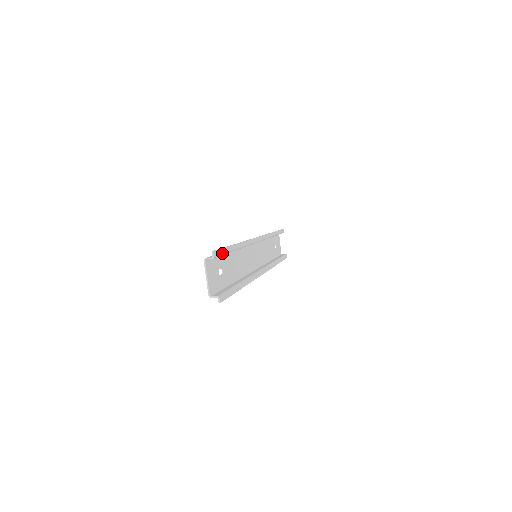
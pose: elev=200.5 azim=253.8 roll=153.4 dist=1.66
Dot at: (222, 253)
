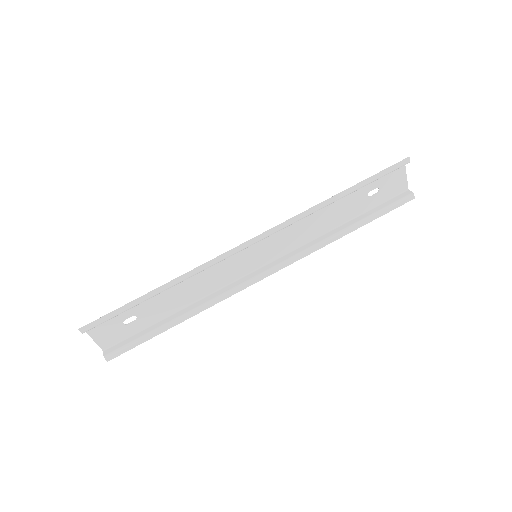
Dot at: (107, 320)
